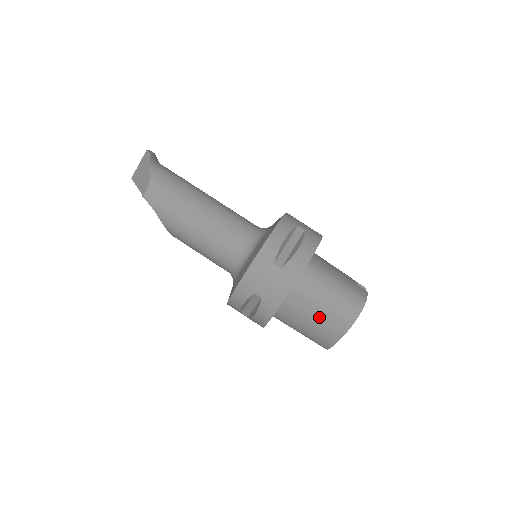
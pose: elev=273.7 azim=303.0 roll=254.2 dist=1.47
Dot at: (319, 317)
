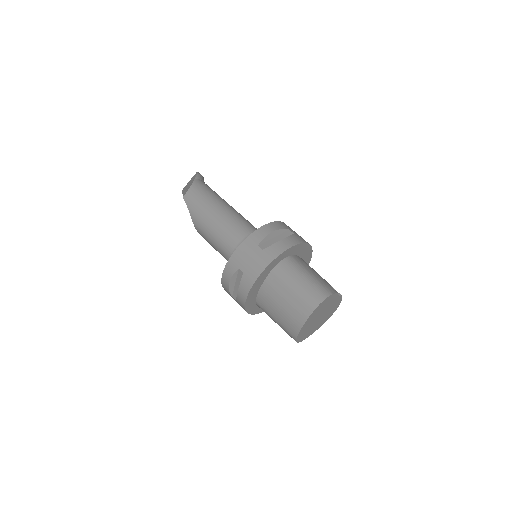
Dot at: (289, 300)
